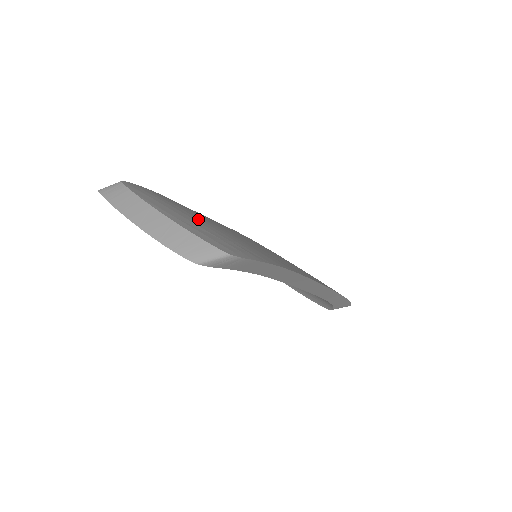
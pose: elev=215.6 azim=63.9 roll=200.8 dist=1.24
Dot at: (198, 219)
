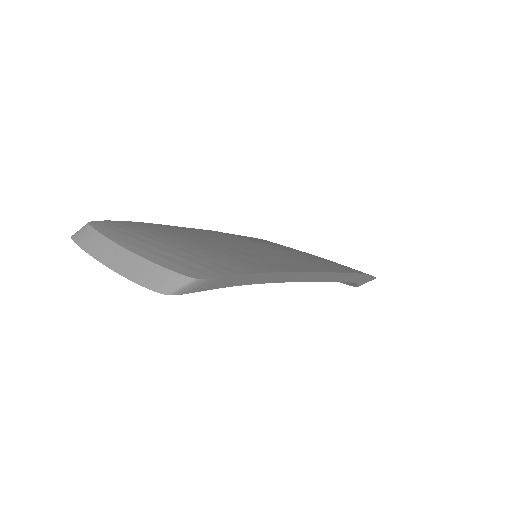
Dot at: (170, 242)
